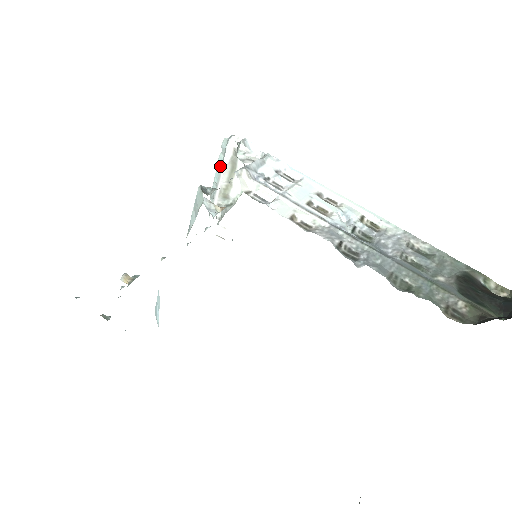
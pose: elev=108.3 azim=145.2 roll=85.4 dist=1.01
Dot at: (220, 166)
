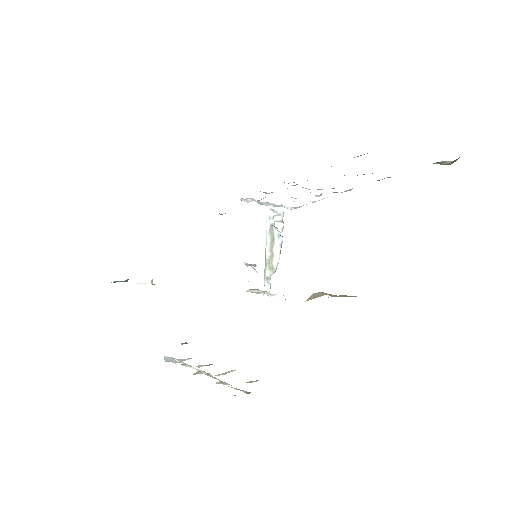
Dot at: occluded
